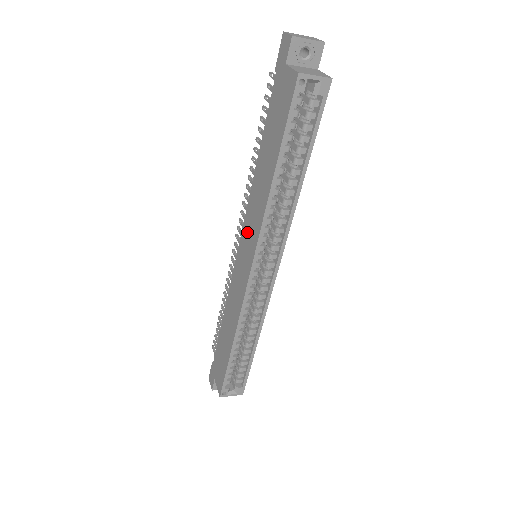
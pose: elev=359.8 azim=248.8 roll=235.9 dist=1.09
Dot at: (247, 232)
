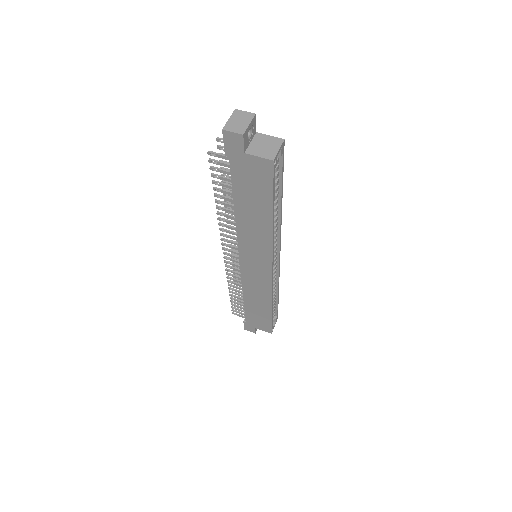
Dot at: (250, 253)
